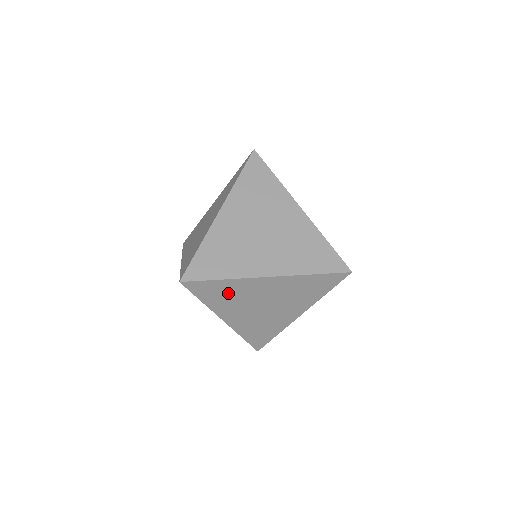
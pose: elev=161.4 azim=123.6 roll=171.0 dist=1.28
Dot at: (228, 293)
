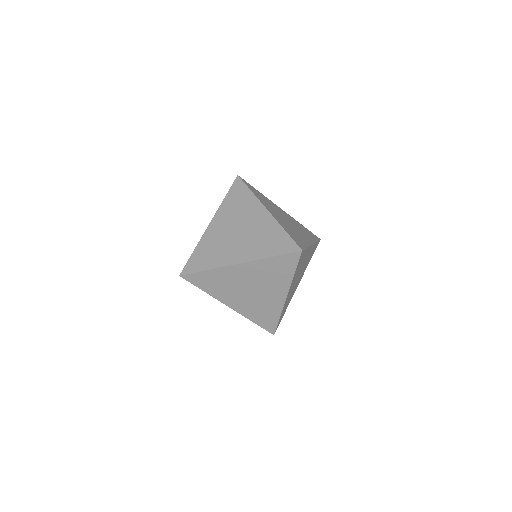
Dot at: (218, 281)
